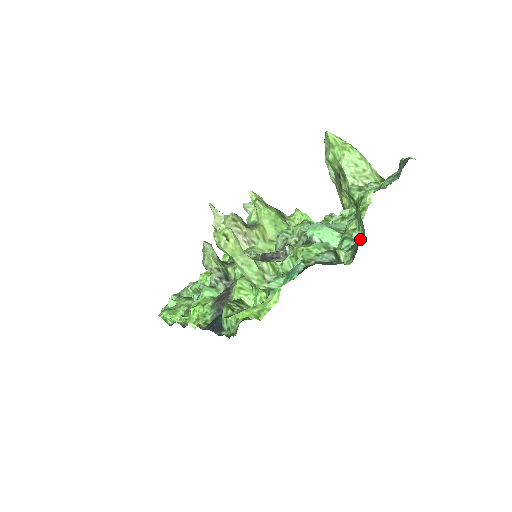
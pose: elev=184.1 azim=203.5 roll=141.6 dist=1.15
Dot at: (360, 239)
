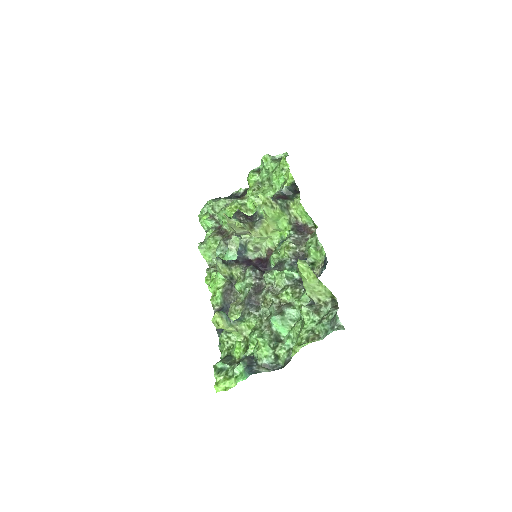
Dot at: (290, 358)
